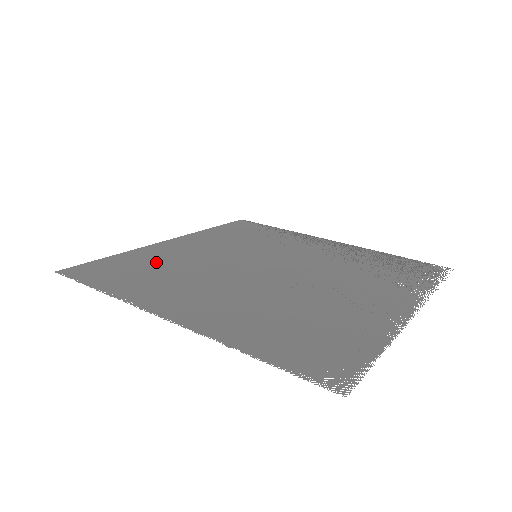
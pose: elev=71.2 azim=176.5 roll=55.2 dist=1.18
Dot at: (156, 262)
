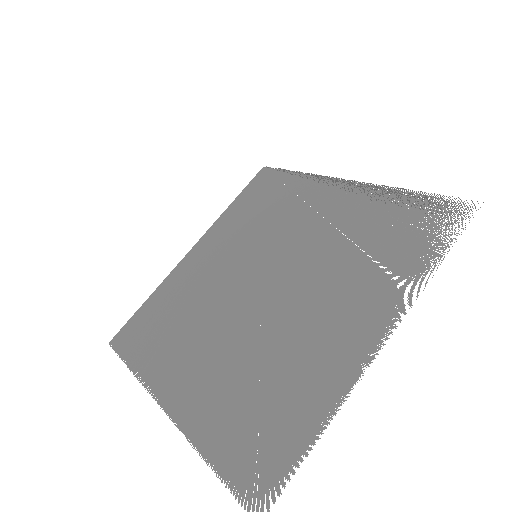
Dot at: (173, 302)
